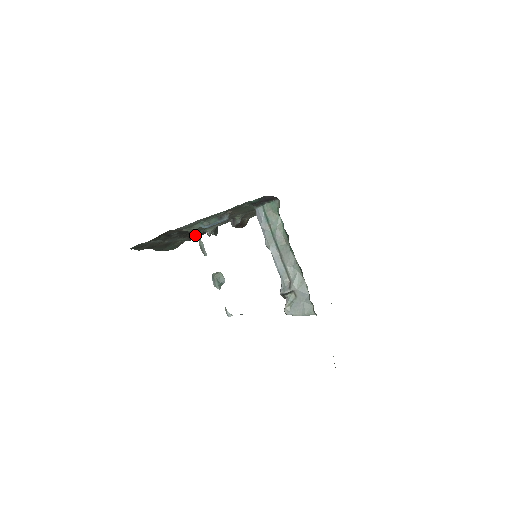
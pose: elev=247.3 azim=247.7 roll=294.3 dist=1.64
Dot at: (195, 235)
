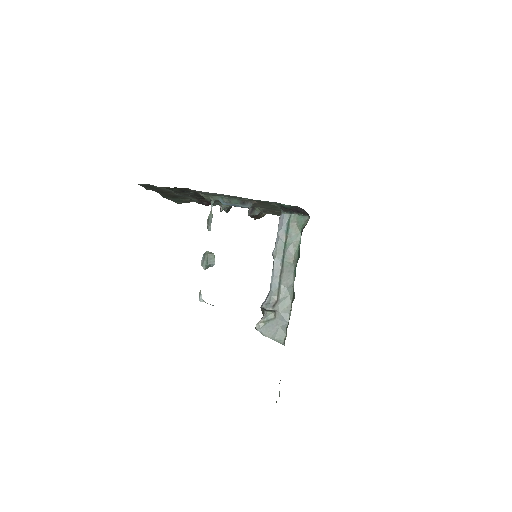
Dot at: (207, 202)
